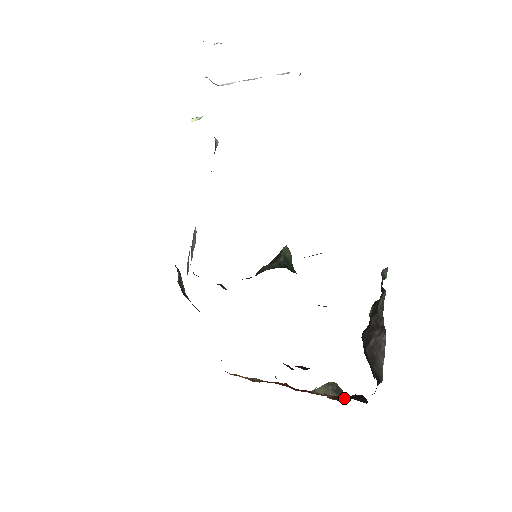
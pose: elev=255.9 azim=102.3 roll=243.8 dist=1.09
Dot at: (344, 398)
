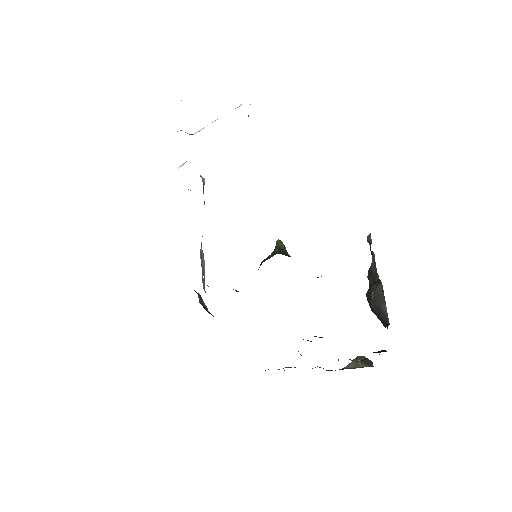
Dot at: occluded
